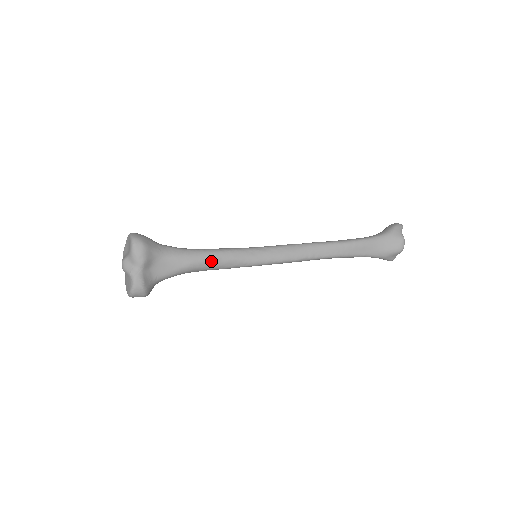
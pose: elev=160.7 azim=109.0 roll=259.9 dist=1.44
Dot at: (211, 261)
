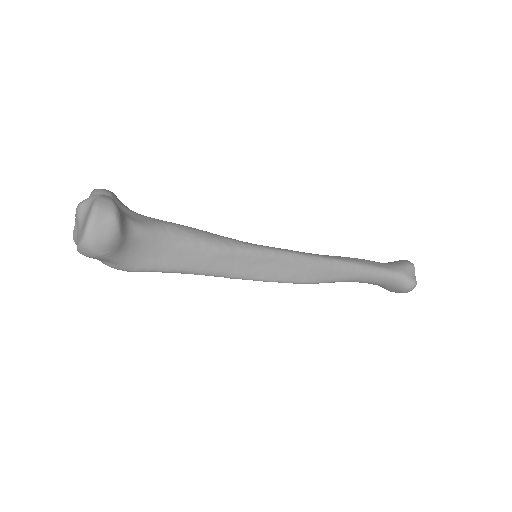
Dot at: (200, 231)
